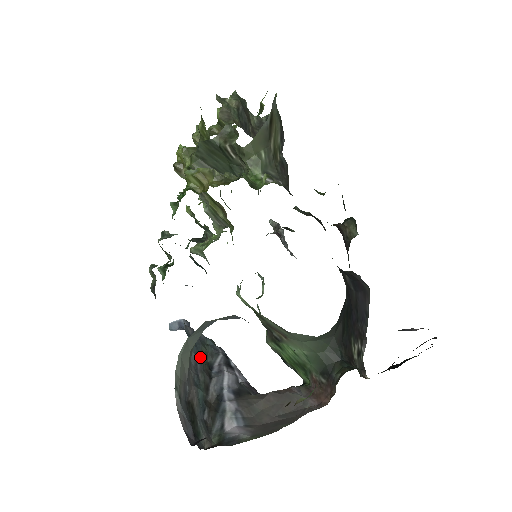
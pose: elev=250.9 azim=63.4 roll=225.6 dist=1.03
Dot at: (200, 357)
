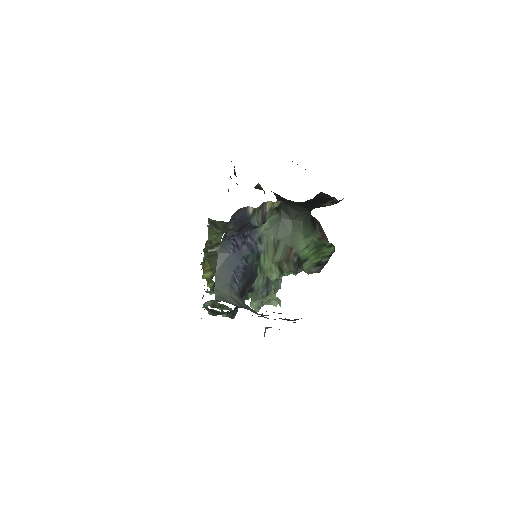
Dot at: occluded
